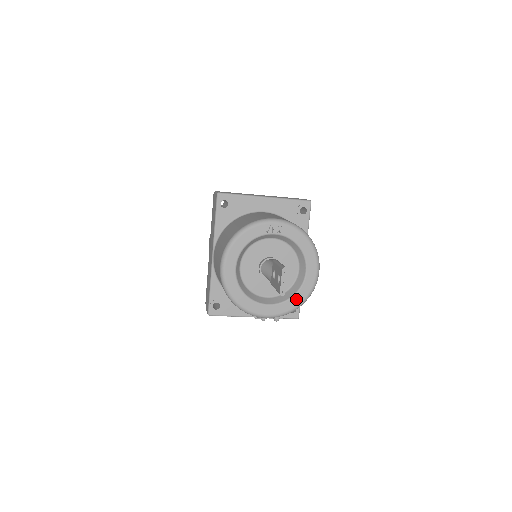
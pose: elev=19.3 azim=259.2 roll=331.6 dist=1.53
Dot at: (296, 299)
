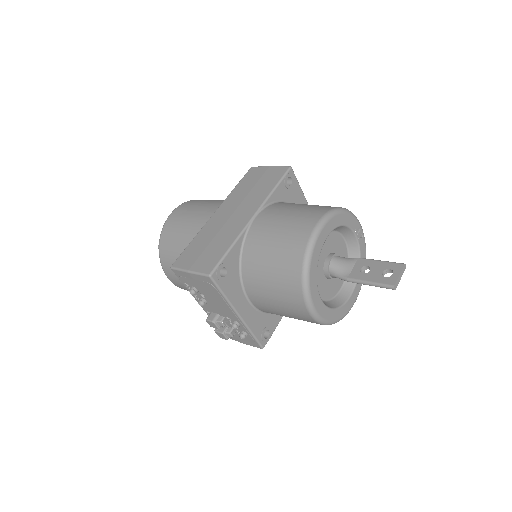
Dot at: (336, 314)
